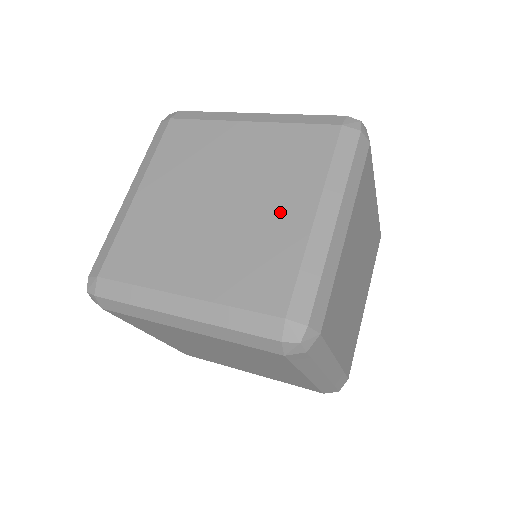
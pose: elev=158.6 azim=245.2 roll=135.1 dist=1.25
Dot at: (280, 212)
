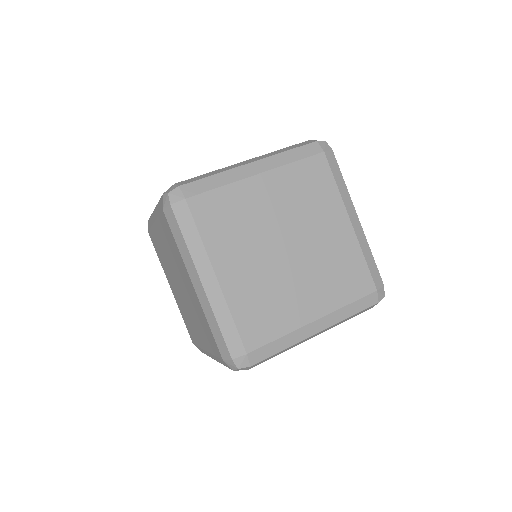
Dot at: (331, 232)
